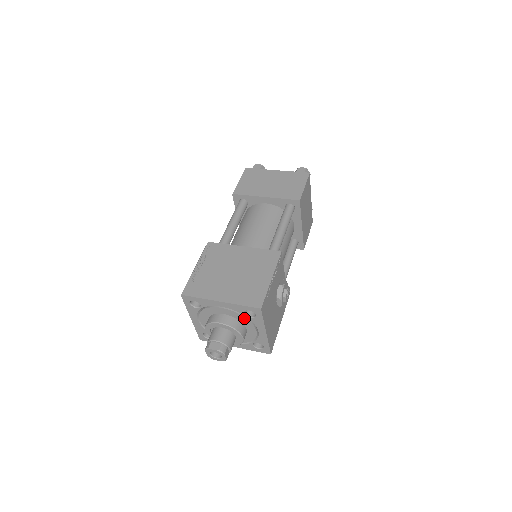
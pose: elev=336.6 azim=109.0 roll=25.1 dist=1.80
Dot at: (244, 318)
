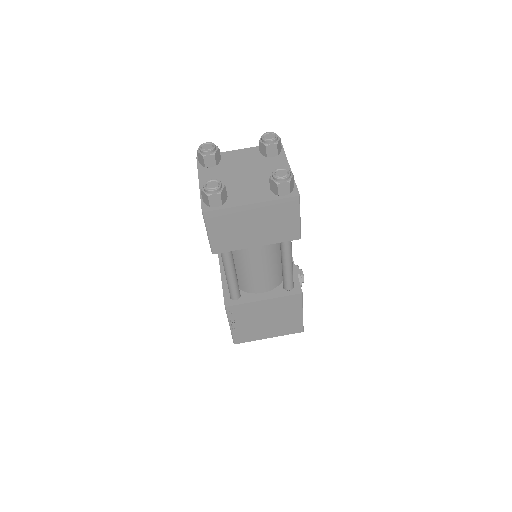
Dot at: occluded
